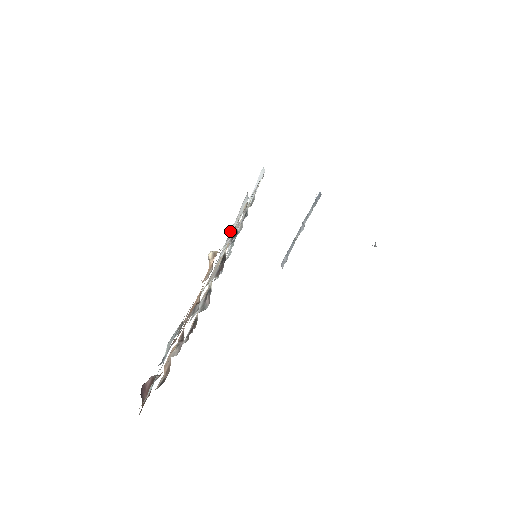
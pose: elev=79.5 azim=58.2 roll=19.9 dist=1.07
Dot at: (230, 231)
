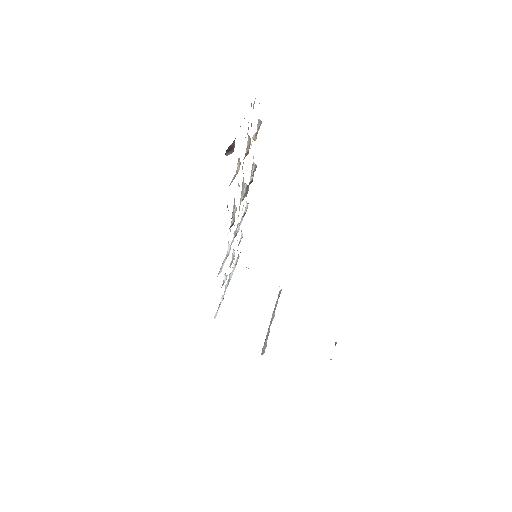
Dot at: occluded
